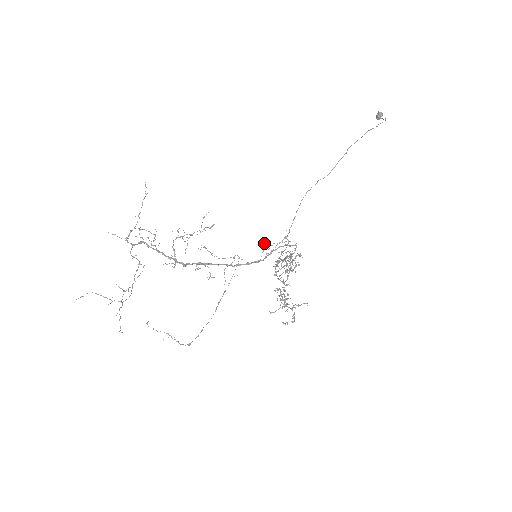
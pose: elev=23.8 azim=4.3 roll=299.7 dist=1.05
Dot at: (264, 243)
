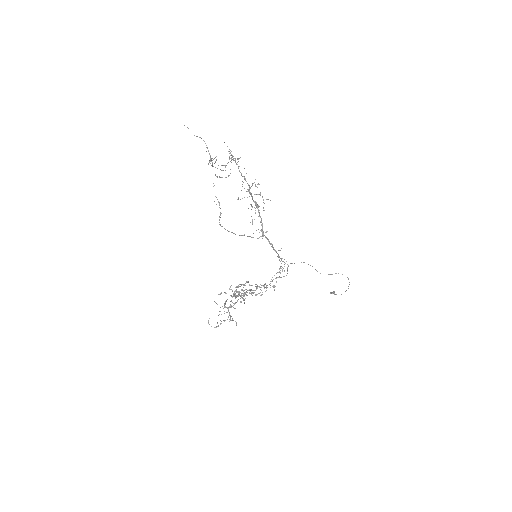
Dot at: occluded
